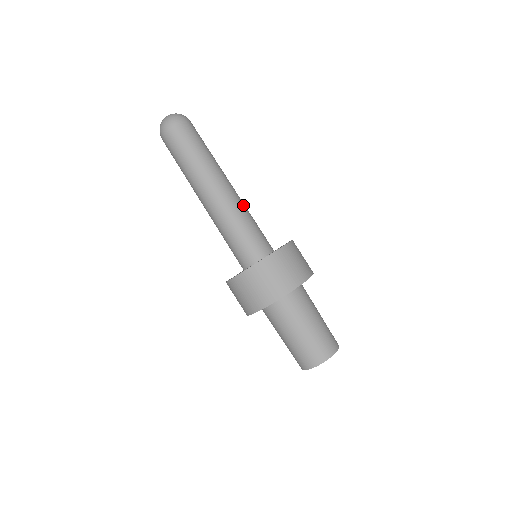
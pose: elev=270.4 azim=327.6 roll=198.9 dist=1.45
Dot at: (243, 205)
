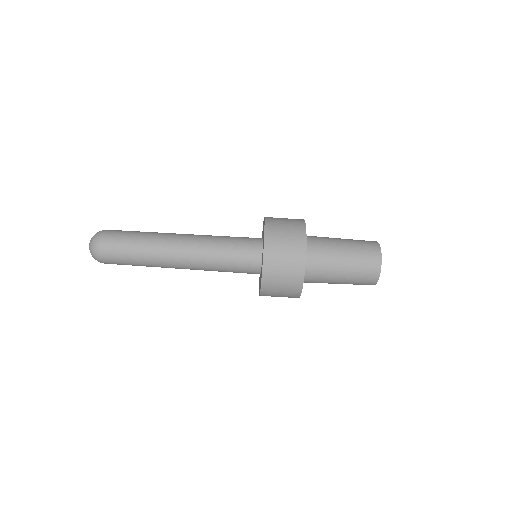
Dot at: (206, 243)
